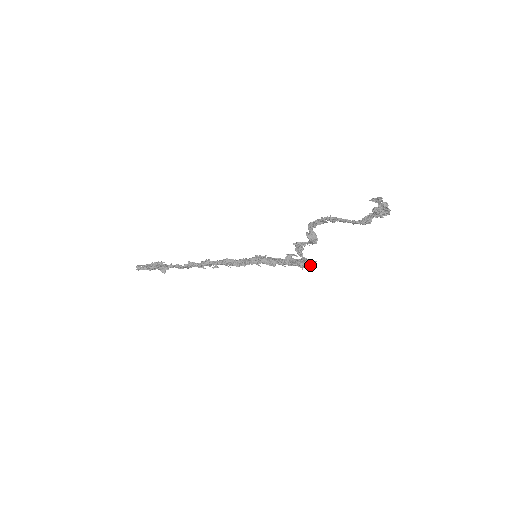
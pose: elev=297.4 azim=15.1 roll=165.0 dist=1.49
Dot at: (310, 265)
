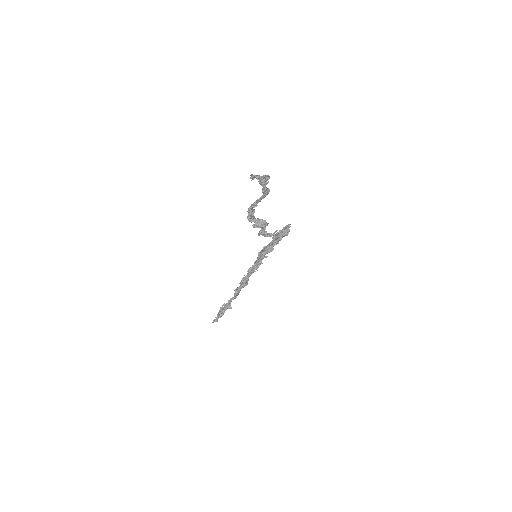
Dot at: (285, 232)
